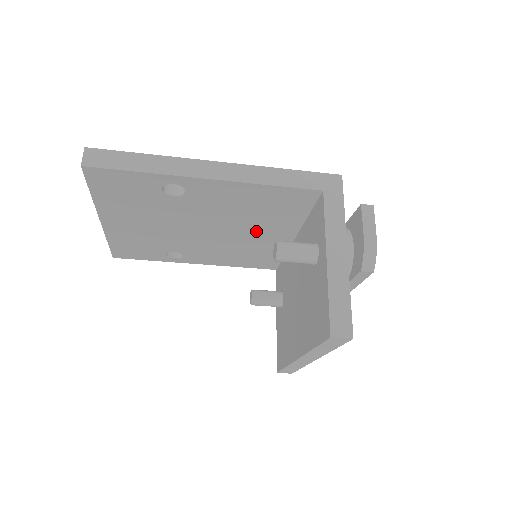
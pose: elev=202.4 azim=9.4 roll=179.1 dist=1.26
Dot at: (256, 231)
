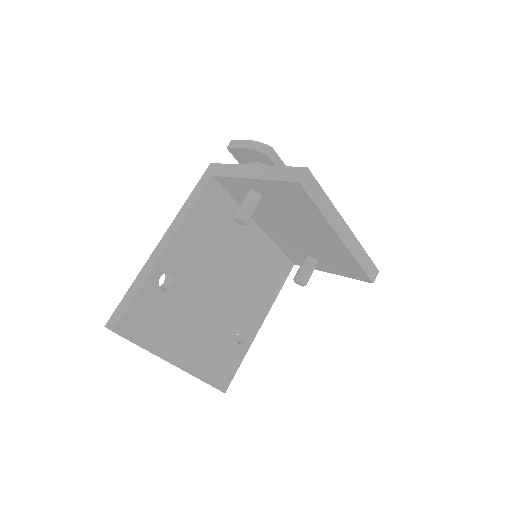
Dot at: (238, 251)
